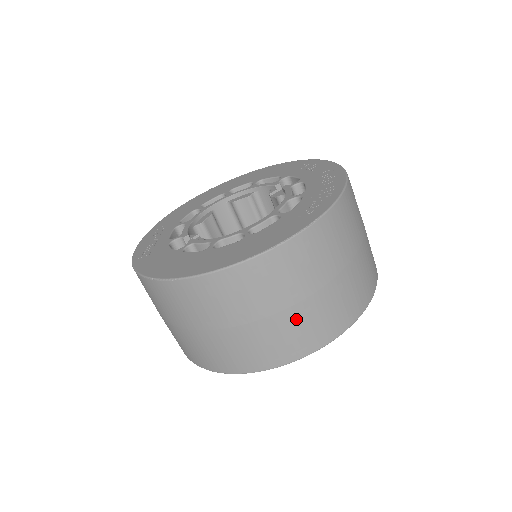
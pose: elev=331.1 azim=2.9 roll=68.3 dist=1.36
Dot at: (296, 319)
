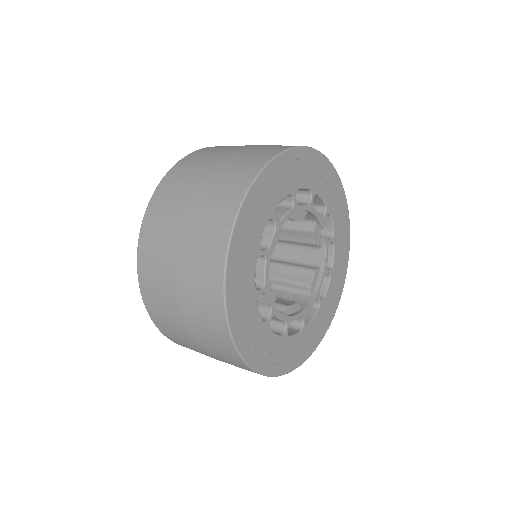
Dot at: (221, 172)
